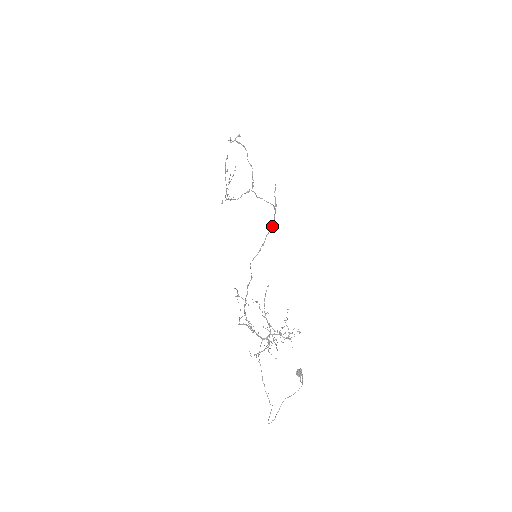
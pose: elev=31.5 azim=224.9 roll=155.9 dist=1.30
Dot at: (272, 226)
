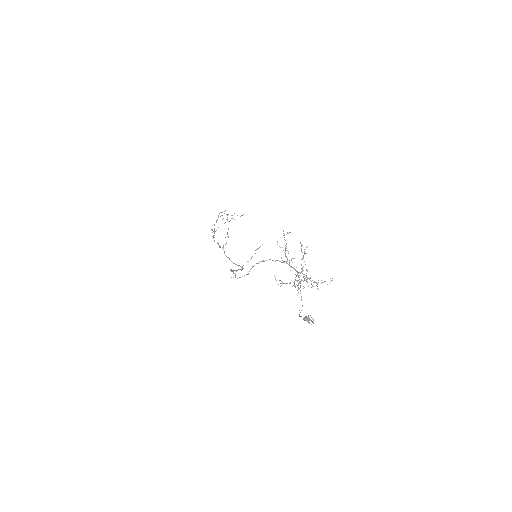
Dot at: (242, 269)
